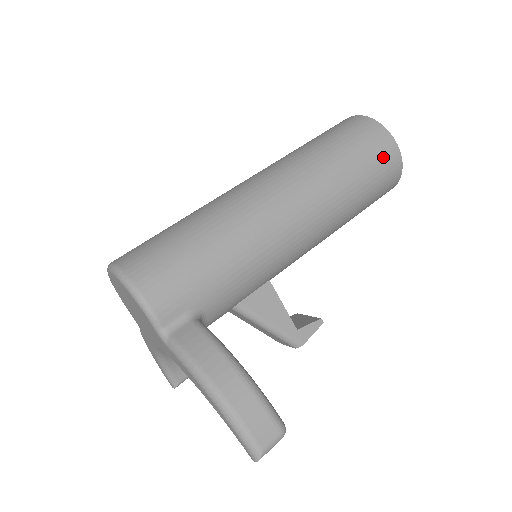
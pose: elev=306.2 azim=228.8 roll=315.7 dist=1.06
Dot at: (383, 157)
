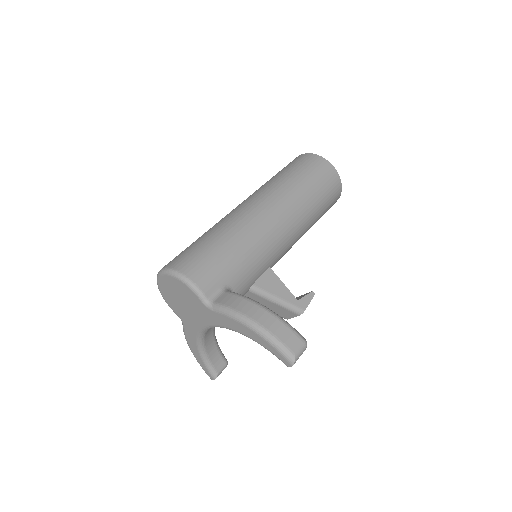
Dot at: (326, 175)
